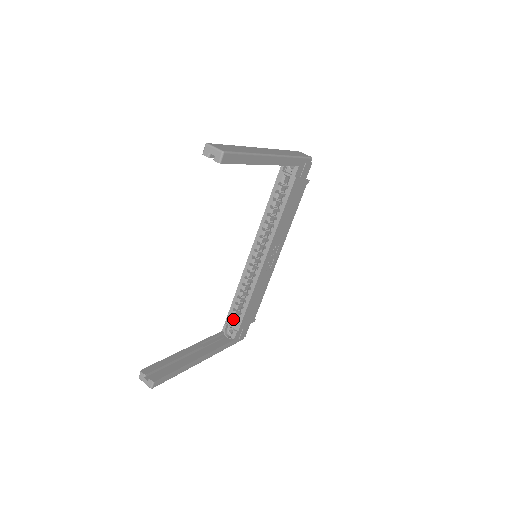
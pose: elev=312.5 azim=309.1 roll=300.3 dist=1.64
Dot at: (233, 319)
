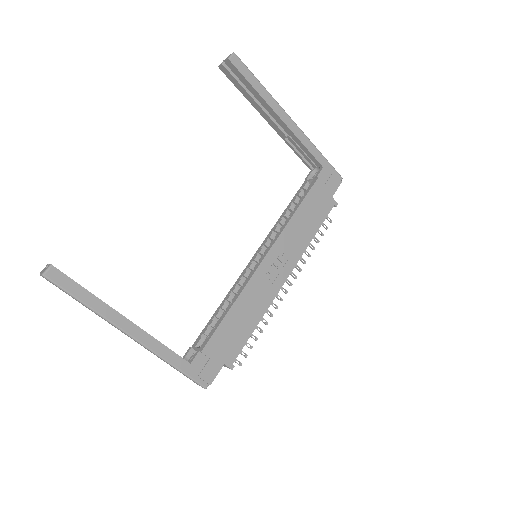
Dot at: (202, 341)
